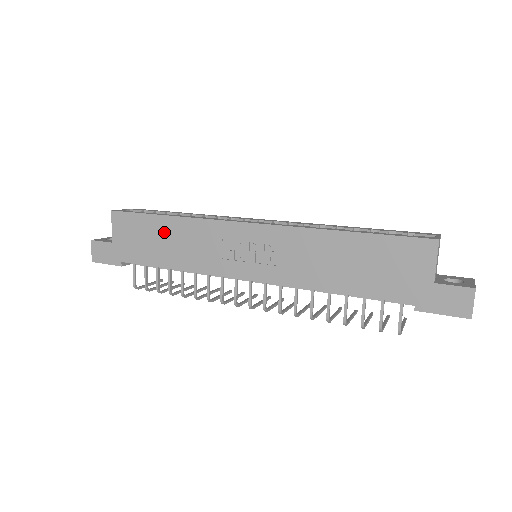
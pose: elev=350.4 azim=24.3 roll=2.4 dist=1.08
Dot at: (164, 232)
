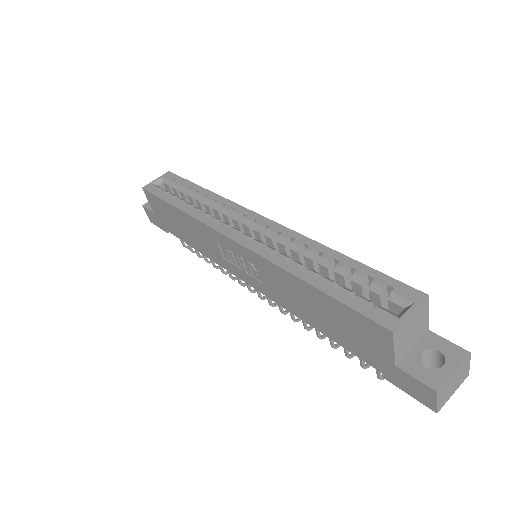
Dot at: (179, 220)
